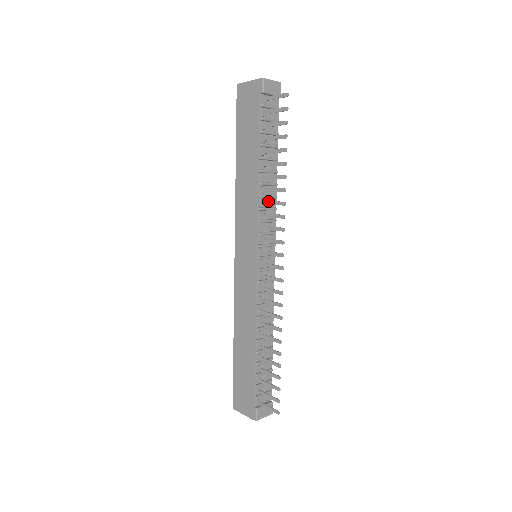
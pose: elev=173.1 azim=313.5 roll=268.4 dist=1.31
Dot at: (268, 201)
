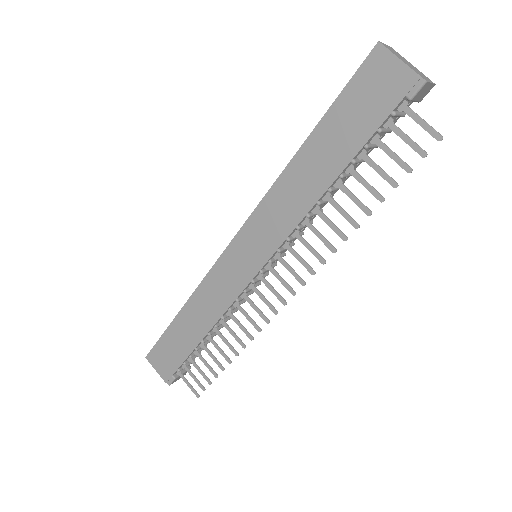
Dot at: (315, 228)
